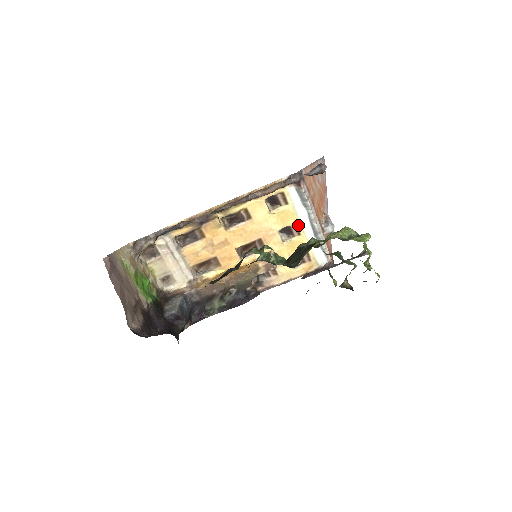
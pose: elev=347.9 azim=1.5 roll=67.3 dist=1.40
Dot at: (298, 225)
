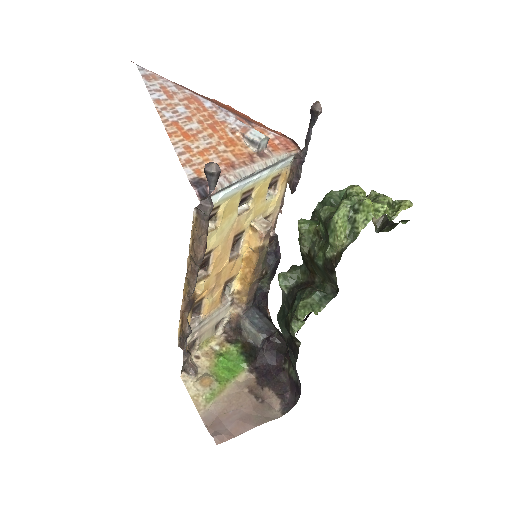
Dot at: (244, 191)
